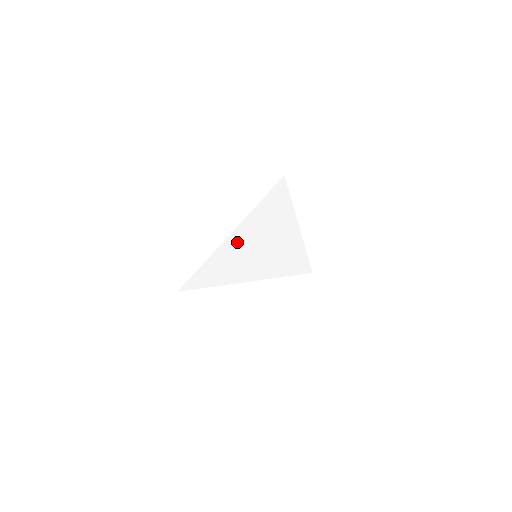
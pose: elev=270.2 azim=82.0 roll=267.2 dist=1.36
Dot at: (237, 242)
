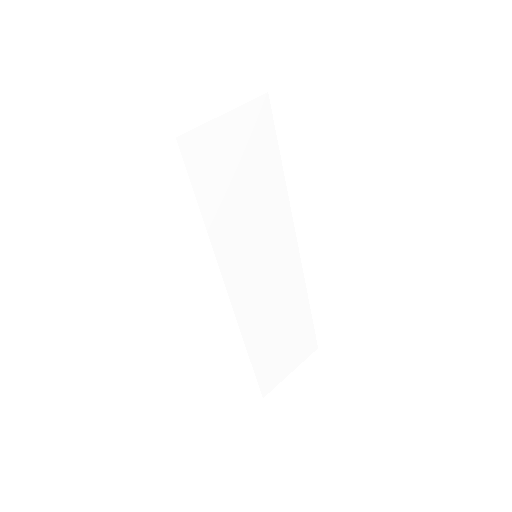
Dot at: occluded
